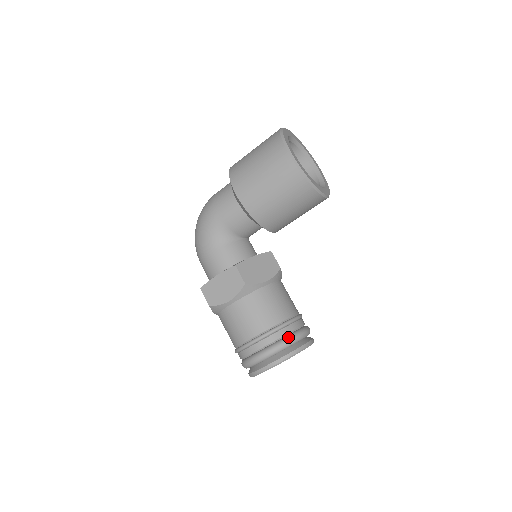
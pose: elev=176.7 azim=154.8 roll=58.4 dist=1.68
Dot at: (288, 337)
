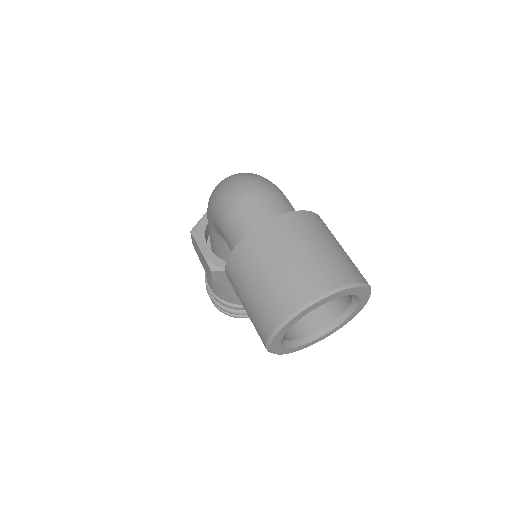
Dot at: (232, 311)
